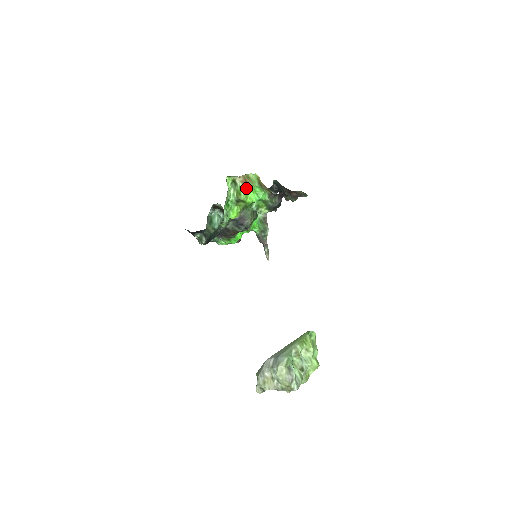
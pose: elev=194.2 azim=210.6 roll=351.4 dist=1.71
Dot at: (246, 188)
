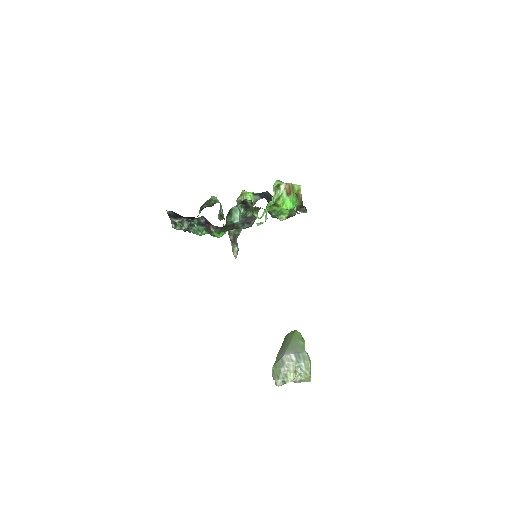
Dot at: (287, 195)
